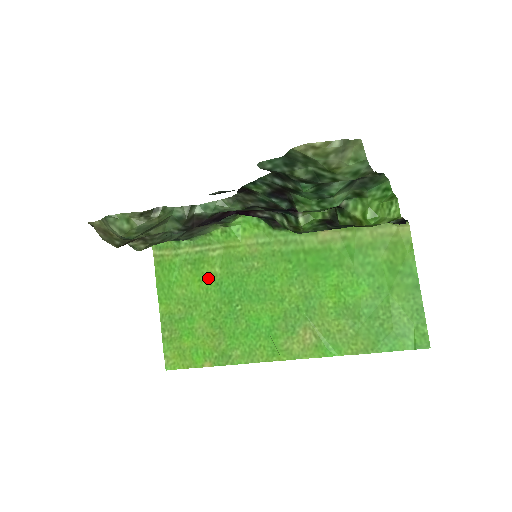
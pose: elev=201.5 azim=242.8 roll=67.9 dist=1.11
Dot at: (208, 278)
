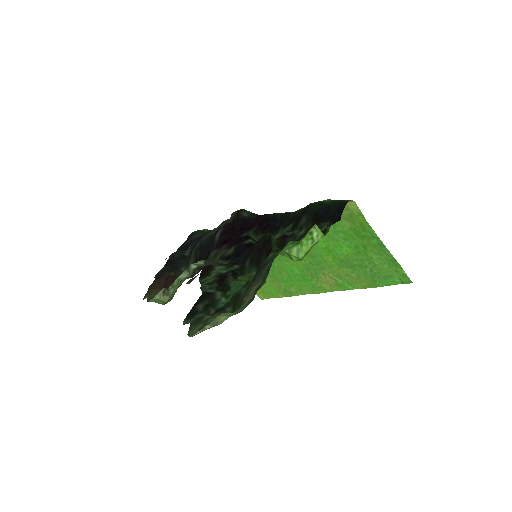
Dot at: occluded
